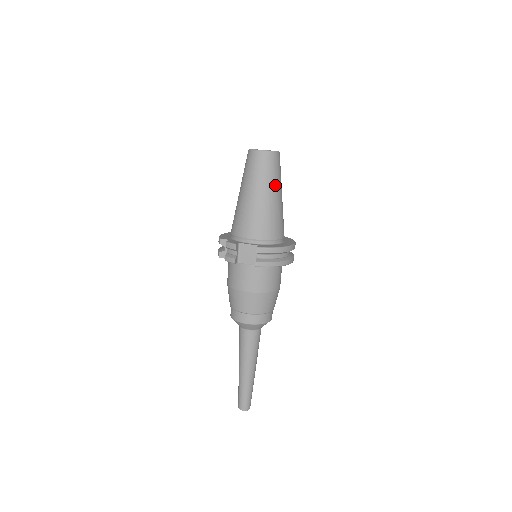
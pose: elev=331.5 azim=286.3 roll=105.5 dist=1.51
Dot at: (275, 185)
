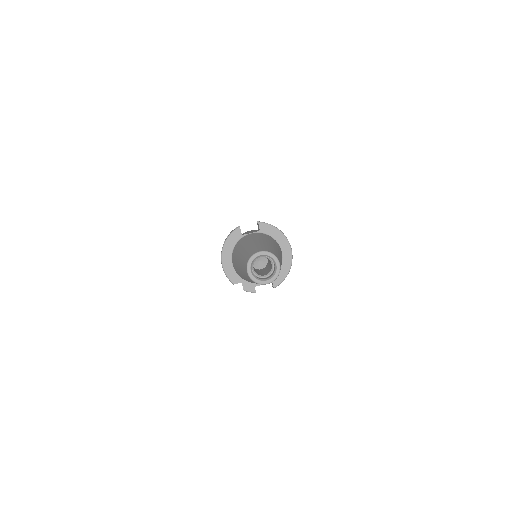
Dot at: occluded
